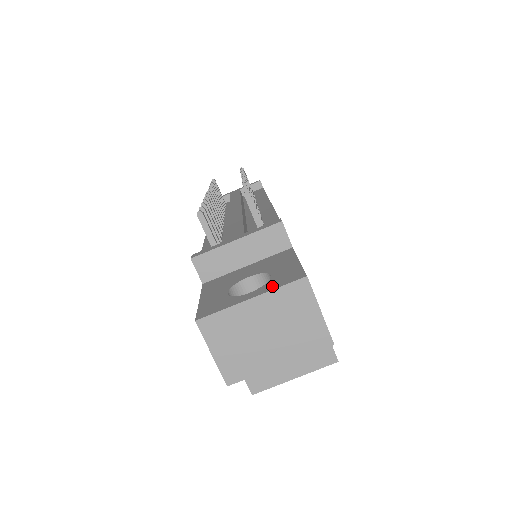
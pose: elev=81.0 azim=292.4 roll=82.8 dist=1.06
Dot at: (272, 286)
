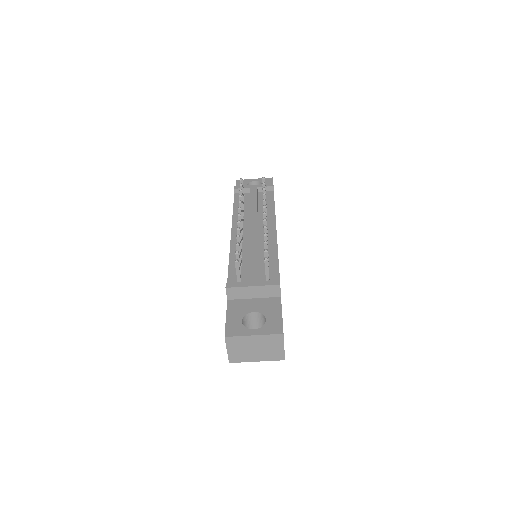
Dot at: (266, 331)
